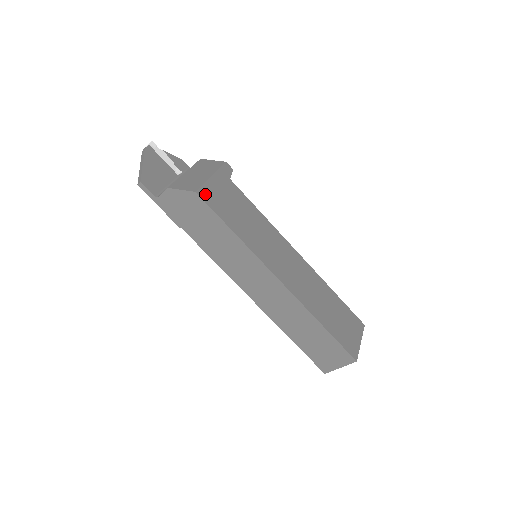
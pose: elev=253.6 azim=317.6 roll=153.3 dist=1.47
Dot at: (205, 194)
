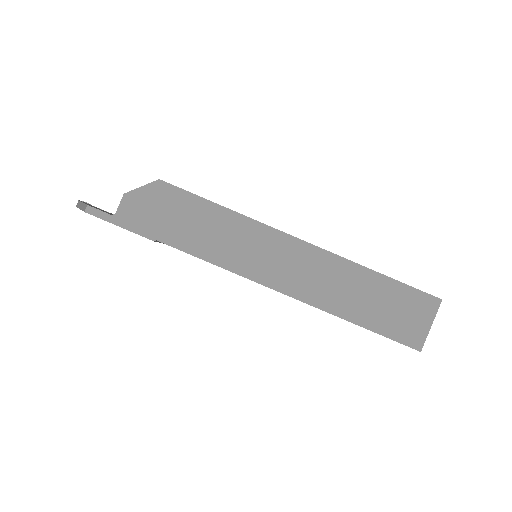
Dot at: occluded
